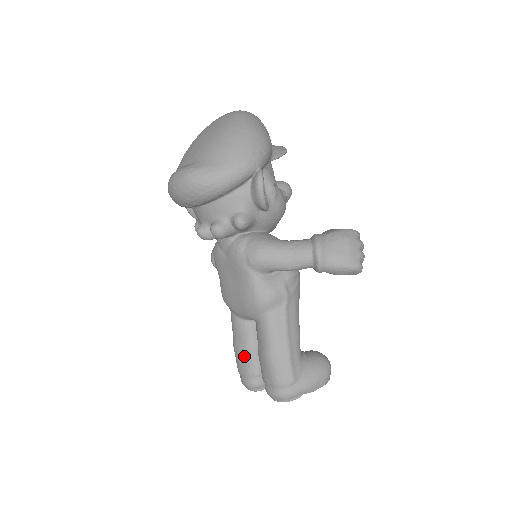
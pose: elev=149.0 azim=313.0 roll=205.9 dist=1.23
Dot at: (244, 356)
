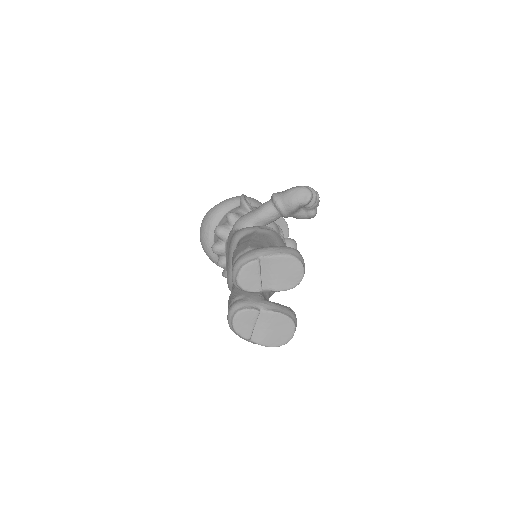
Dot at: (230, 296)
